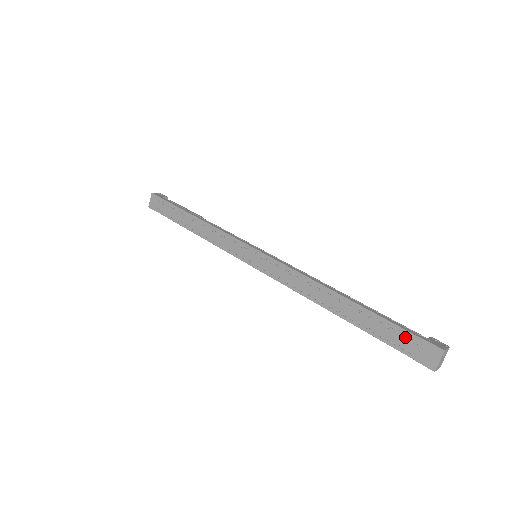
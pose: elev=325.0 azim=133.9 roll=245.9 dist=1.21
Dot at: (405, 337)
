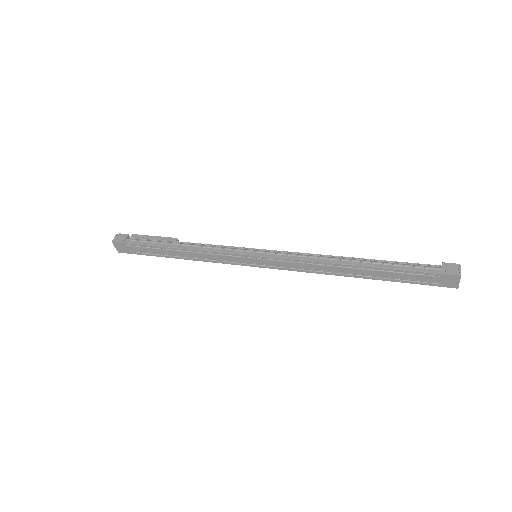
Dot at: (425, 276)
